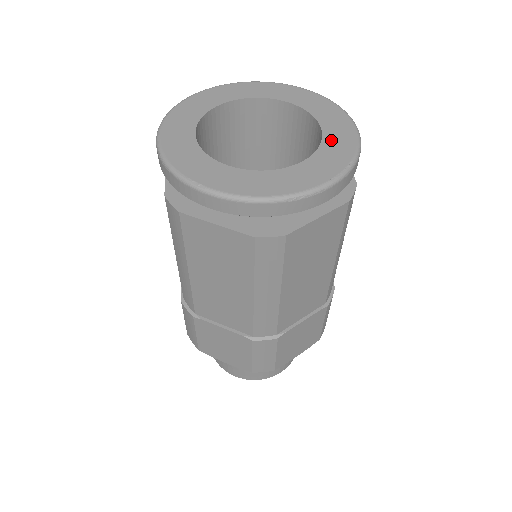
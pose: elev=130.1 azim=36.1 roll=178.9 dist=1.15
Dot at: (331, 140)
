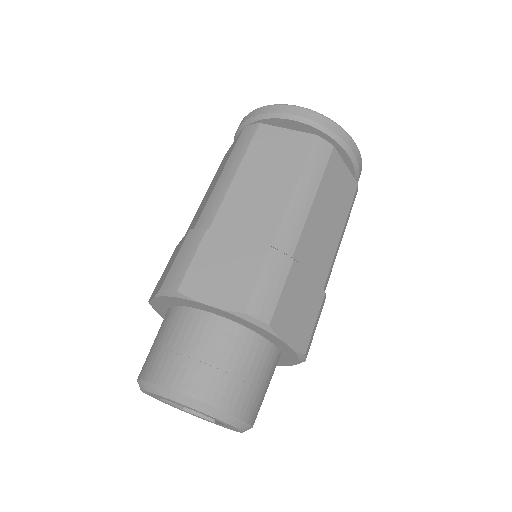
Dot at: occluded
